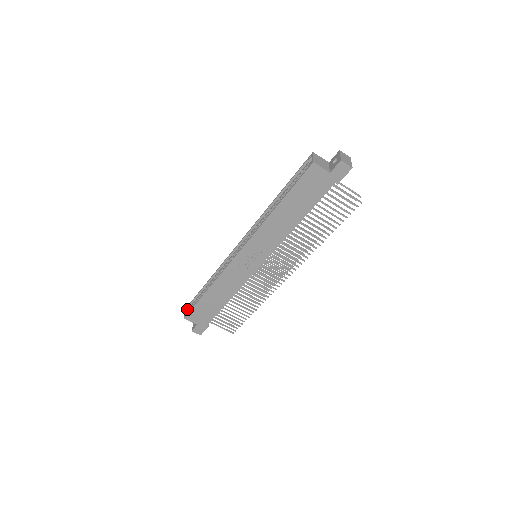
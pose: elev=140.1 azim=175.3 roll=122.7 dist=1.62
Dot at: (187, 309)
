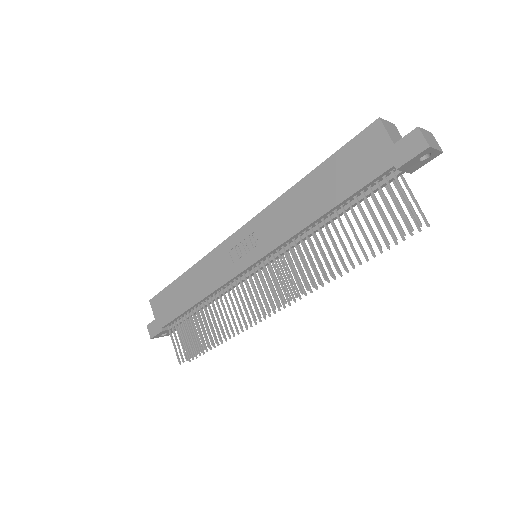
Dot at: occluded
